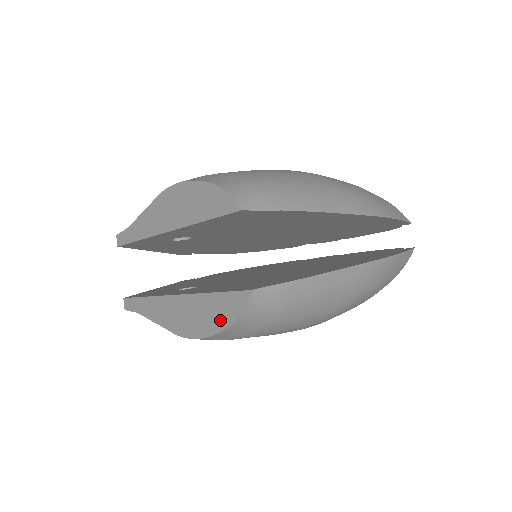
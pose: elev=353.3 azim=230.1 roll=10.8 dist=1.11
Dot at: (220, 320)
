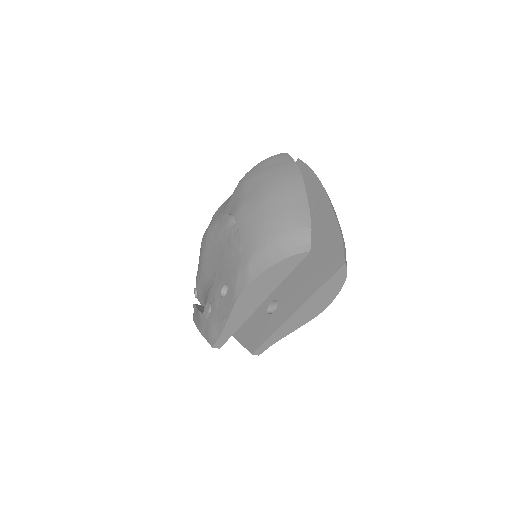
Dot at: (337, 287)
